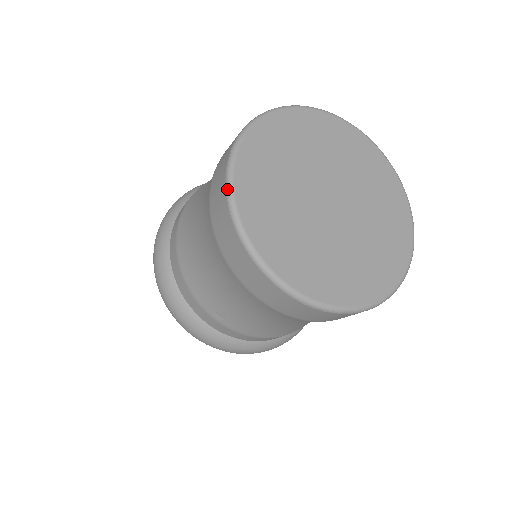
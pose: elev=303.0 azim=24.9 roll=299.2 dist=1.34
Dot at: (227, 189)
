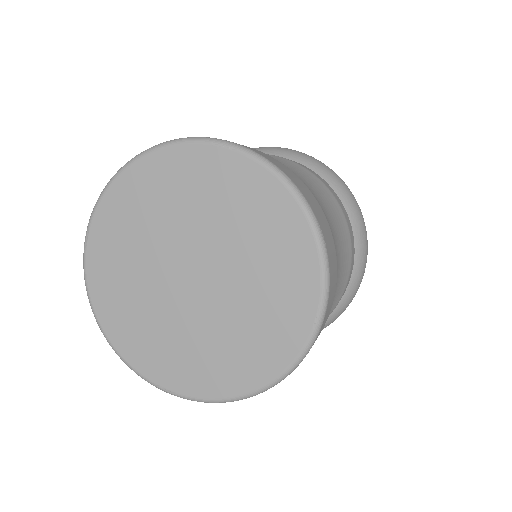
Dot at: (108, 342)
